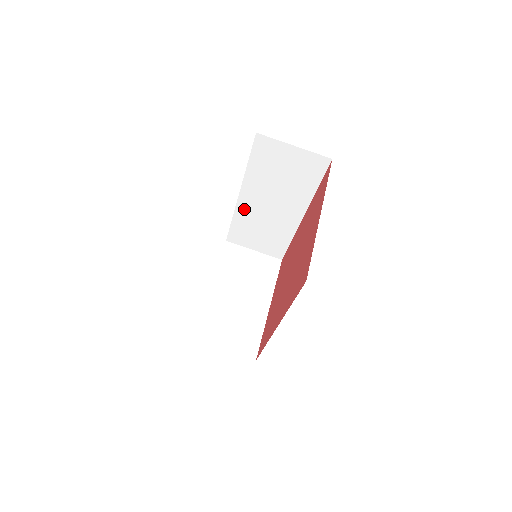
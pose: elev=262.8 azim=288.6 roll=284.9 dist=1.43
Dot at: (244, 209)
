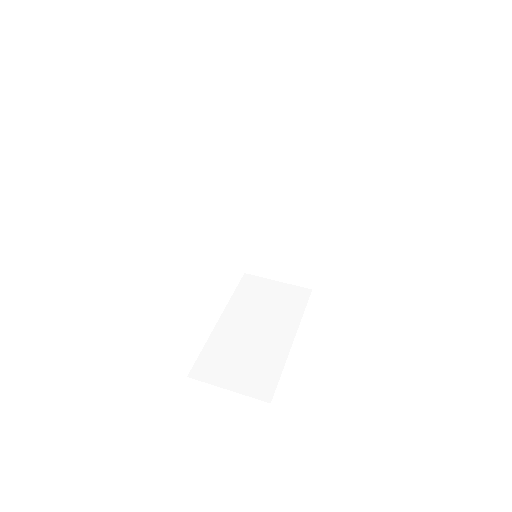
Dot at: (253, 222)
